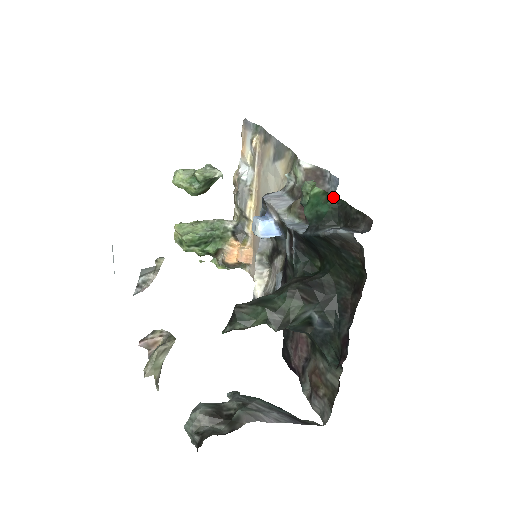
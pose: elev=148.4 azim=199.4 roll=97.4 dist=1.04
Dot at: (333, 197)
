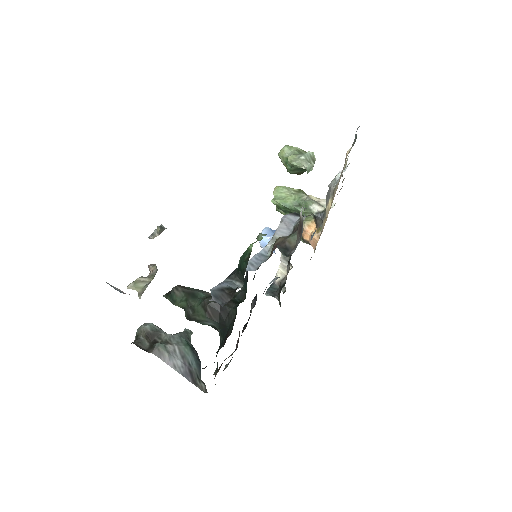
Dot at: (247, 261)
